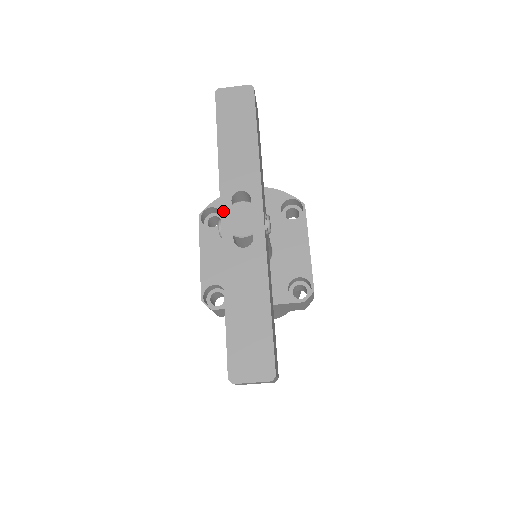
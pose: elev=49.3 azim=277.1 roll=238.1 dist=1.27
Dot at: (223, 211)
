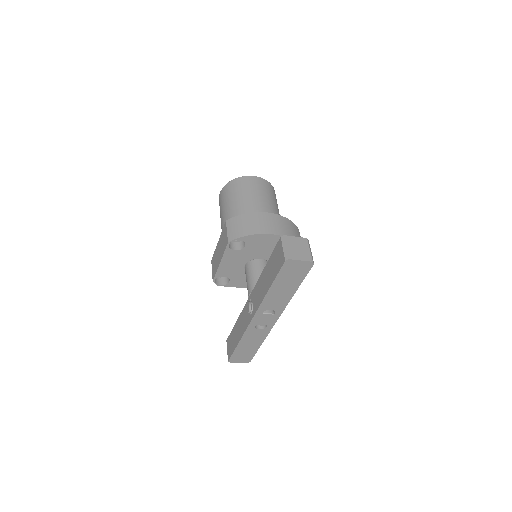
Dot at: (256, 316)
